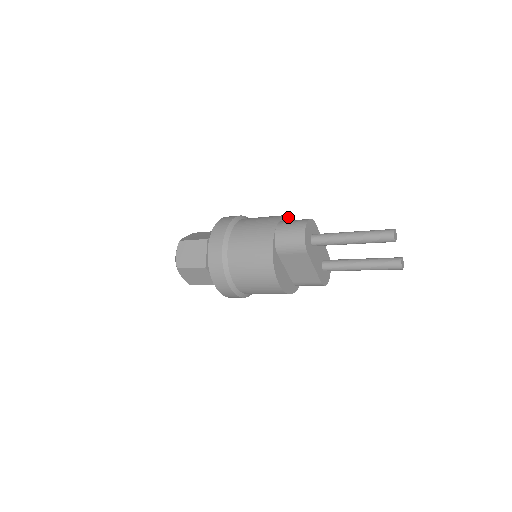
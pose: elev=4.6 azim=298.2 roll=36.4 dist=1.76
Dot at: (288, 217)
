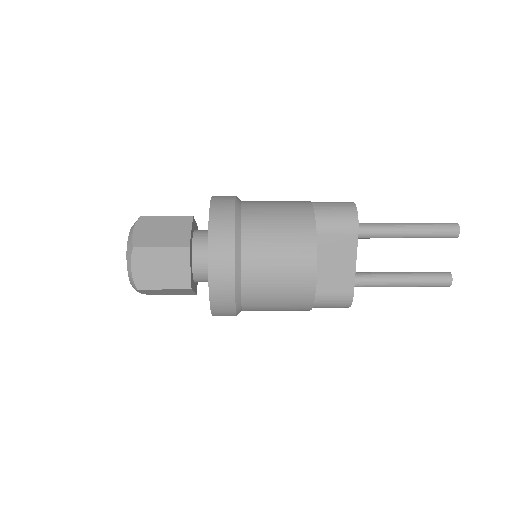
Dot at: occluded
